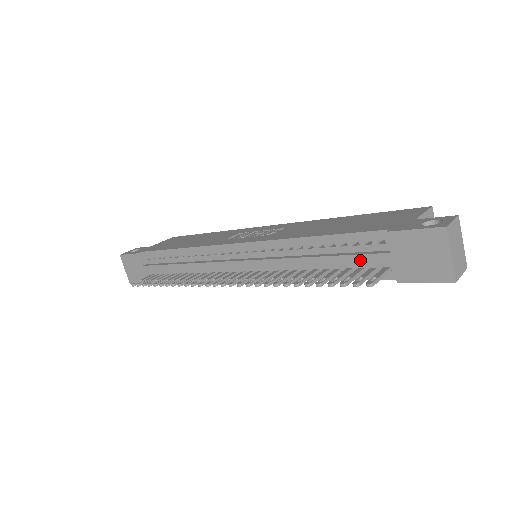
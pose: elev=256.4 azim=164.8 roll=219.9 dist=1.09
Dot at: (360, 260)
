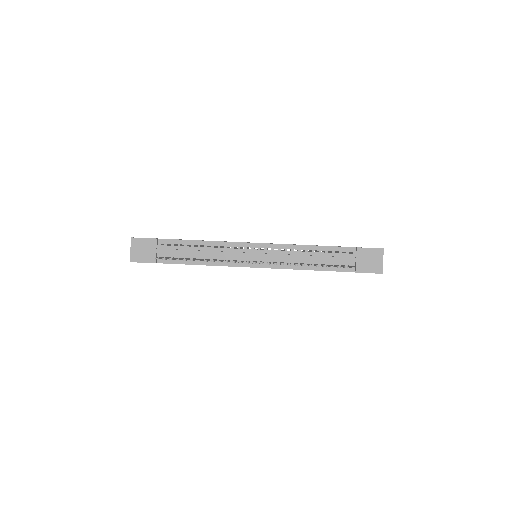
Dot at: (339, 260)
